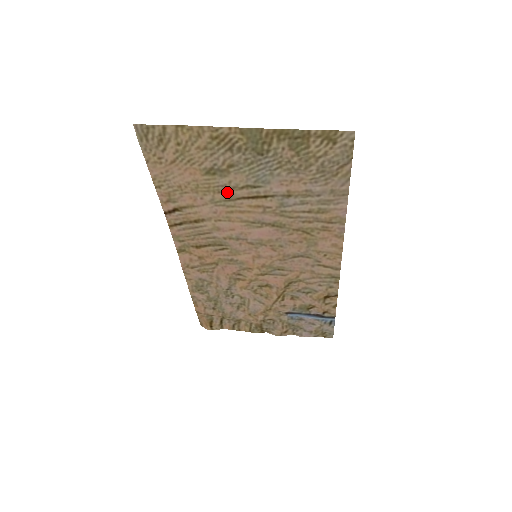
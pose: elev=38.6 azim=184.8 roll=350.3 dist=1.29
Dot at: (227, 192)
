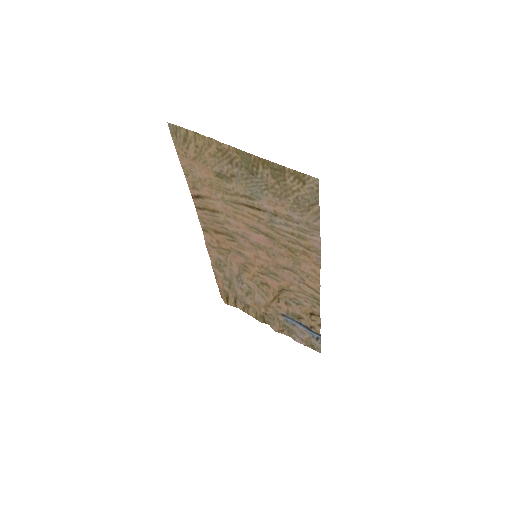
Dot at: (232, 196)
